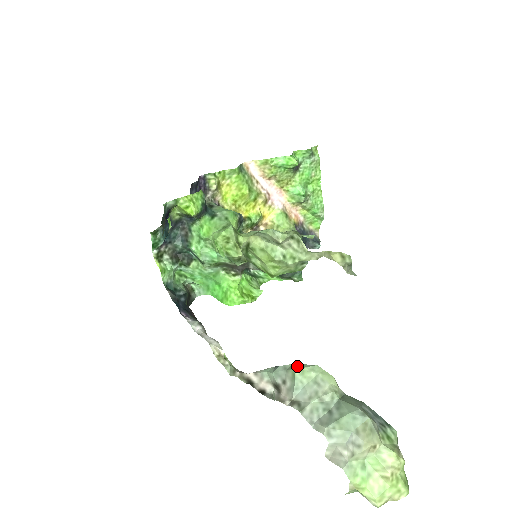
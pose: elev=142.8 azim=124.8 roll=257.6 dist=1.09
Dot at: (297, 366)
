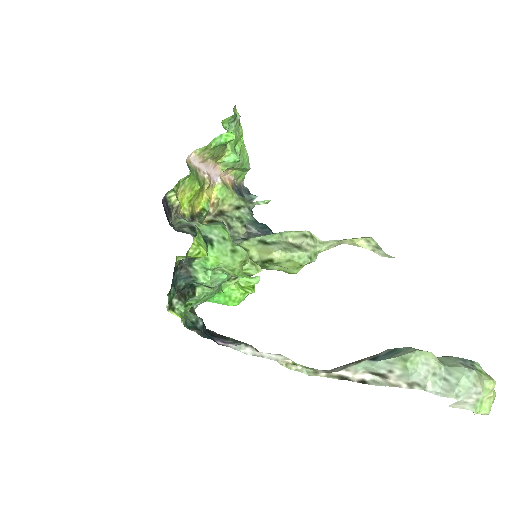
Dot at: (404, 359)
